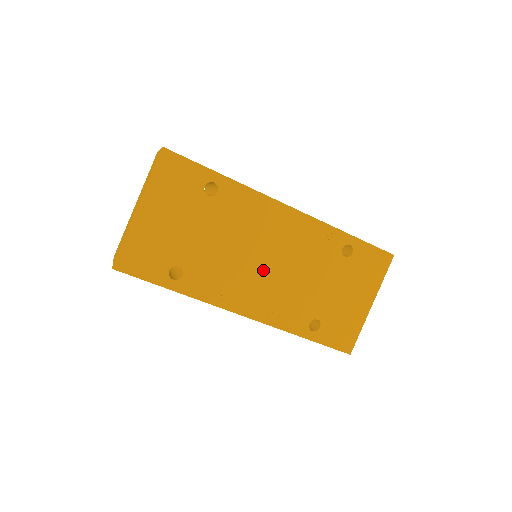
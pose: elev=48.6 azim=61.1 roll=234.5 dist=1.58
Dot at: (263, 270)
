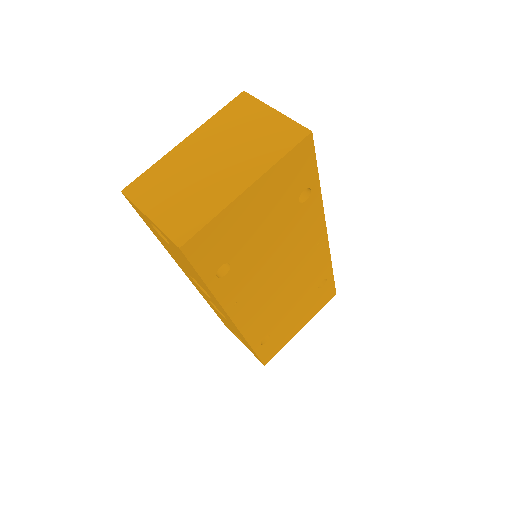
Dot at: (275, 285)
